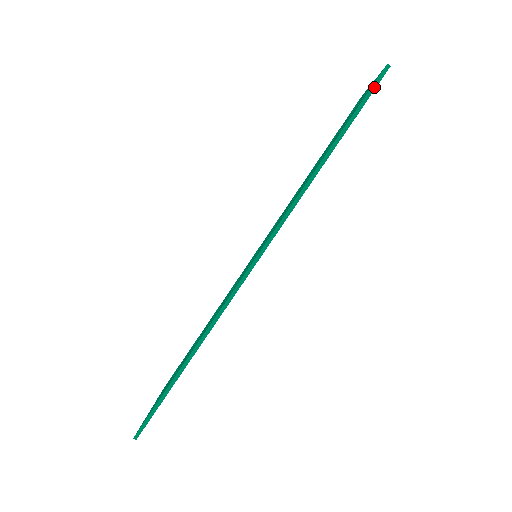
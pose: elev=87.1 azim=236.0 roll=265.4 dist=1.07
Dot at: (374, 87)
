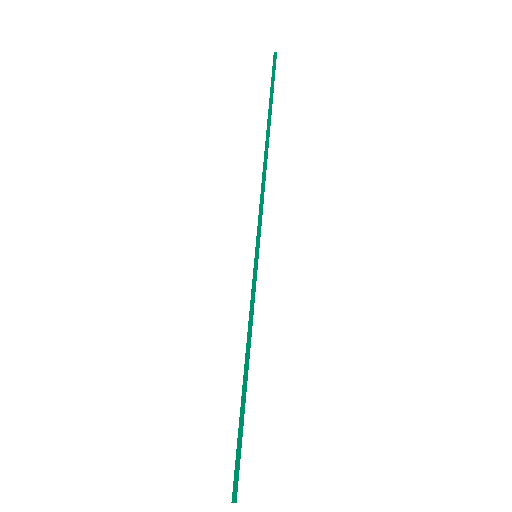
Dot at: (274, 68)
